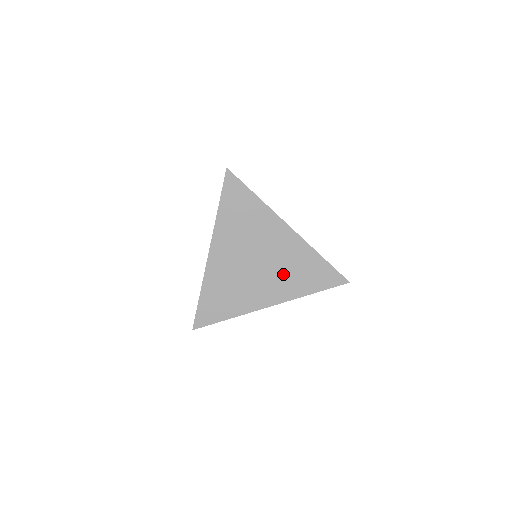
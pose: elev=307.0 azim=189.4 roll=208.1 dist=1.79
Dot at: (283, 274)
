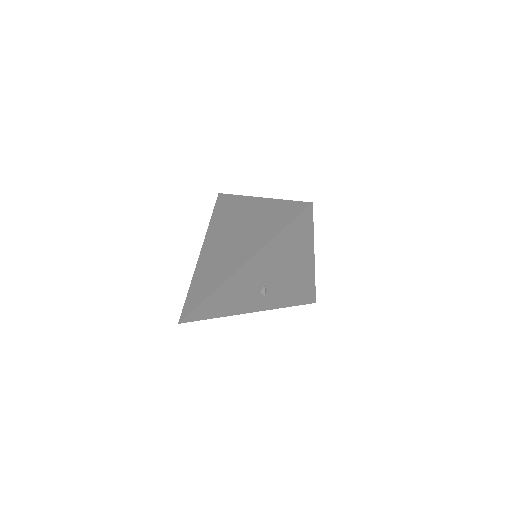
Dot at: (253, 234)
